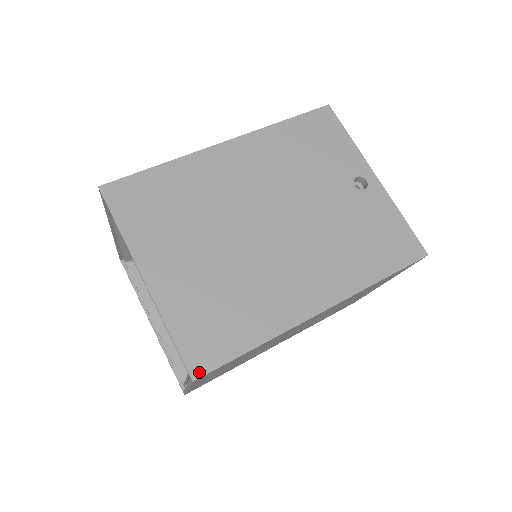
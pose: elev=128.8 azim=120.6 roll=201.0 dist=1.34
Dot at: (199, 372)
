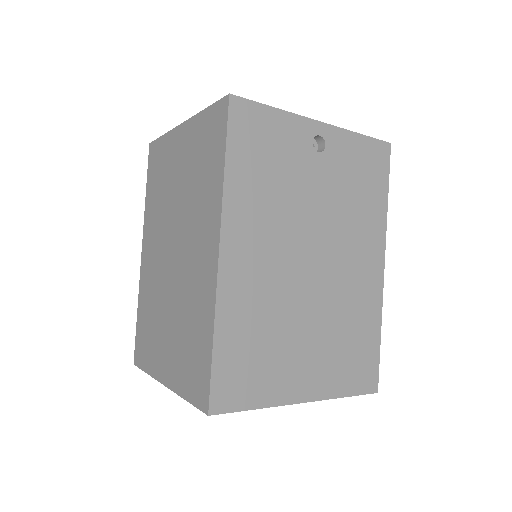
Dot at: (375, 386)
